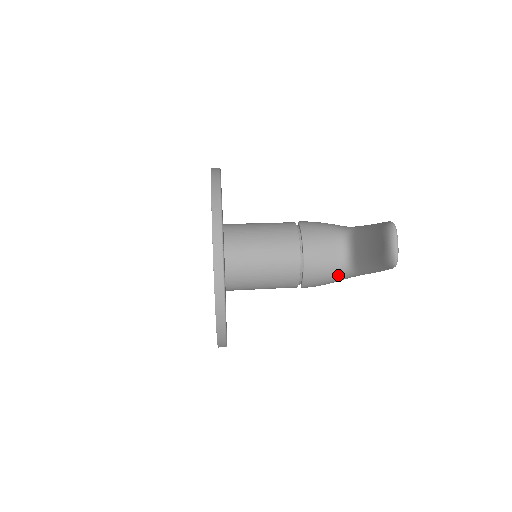
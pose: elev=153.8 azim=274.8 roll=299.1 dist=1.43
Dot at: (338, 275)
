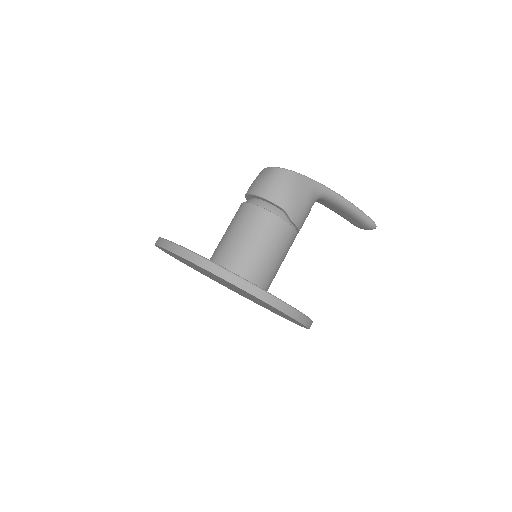
Dot at: occluded
